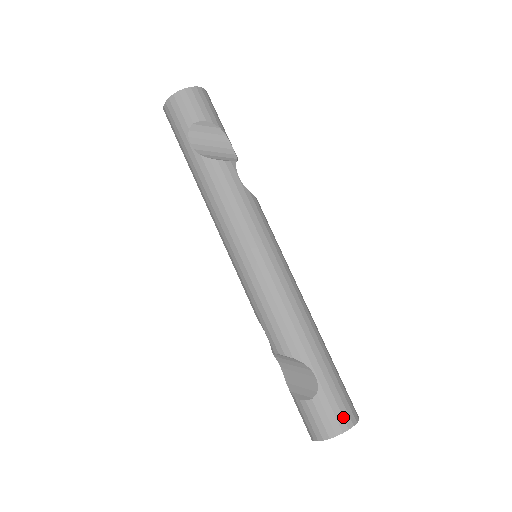
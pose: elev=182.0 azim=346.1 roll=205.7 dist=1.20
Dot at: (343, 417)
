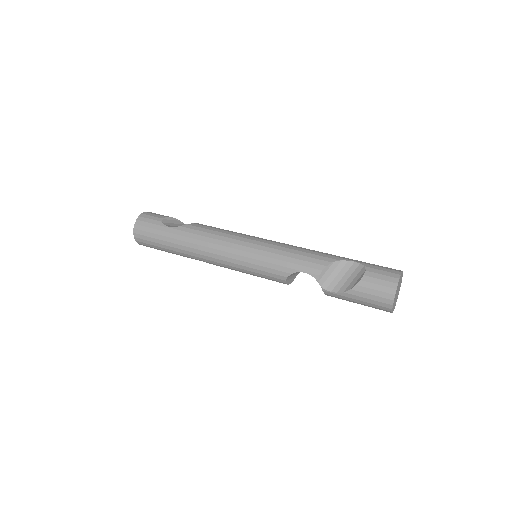
Dot at: (392, 269)
